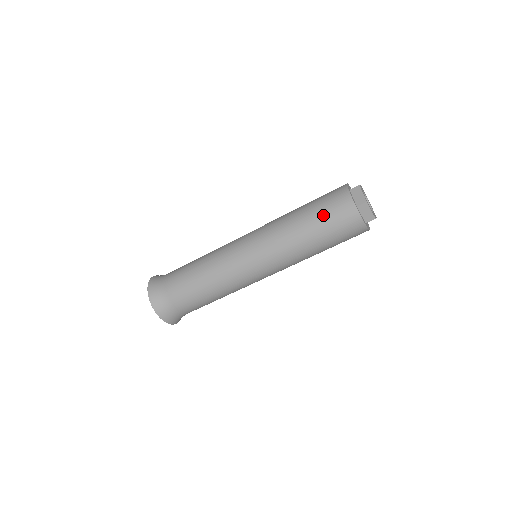
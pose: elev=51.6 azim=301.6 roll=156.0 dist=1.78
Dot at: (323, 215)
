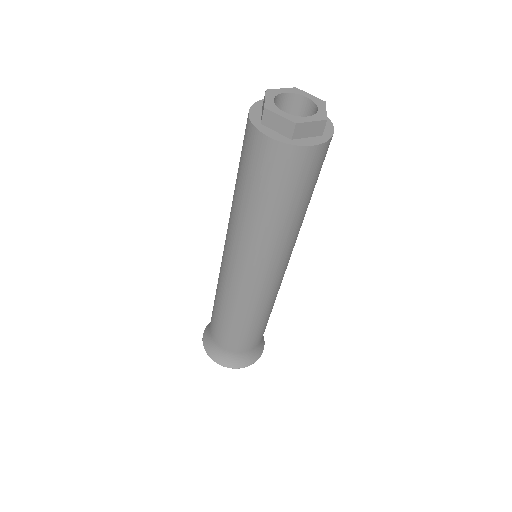
Dot at: (241, 163)
